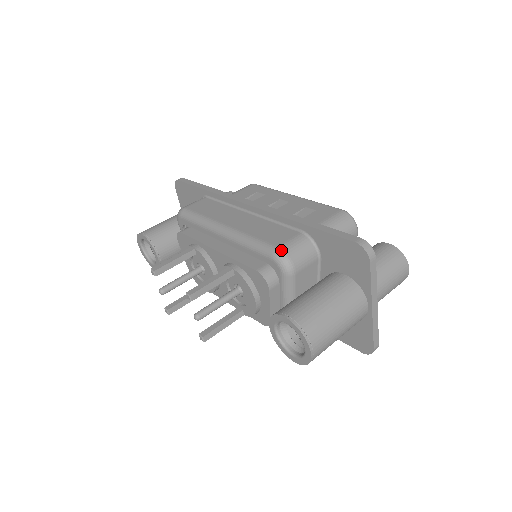
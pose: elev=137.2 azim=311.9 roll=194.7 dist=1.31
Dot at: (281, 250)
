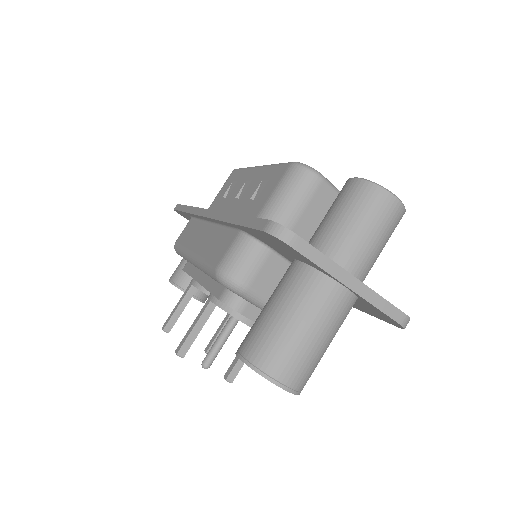
Dot at: (219, 270)
